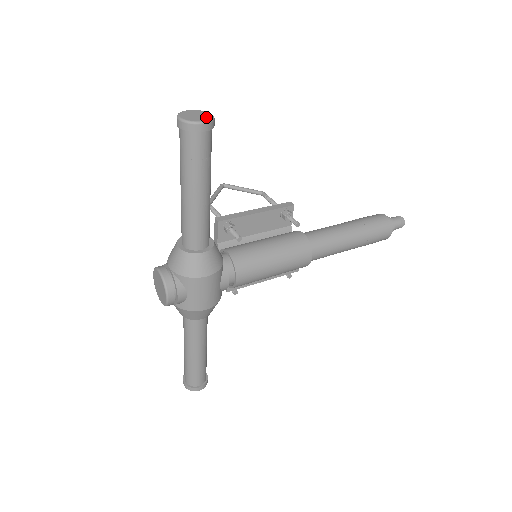
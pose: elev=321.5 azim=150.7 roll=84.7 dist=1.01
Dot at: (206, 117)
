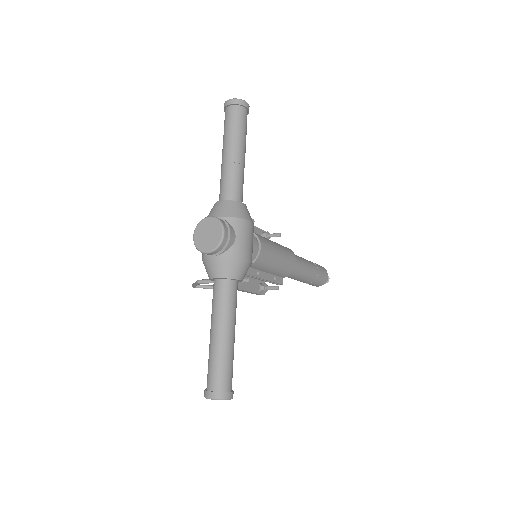
Dot at: occluded
